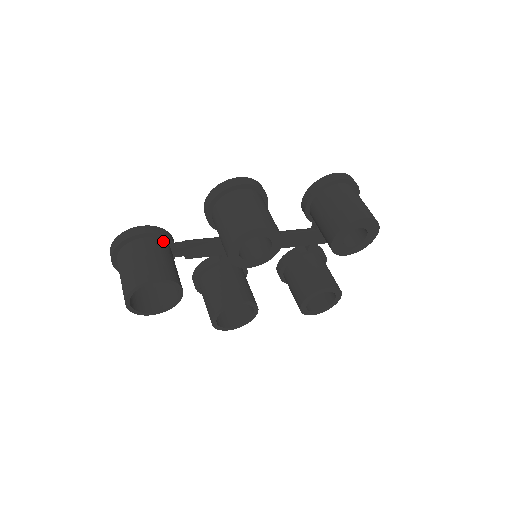
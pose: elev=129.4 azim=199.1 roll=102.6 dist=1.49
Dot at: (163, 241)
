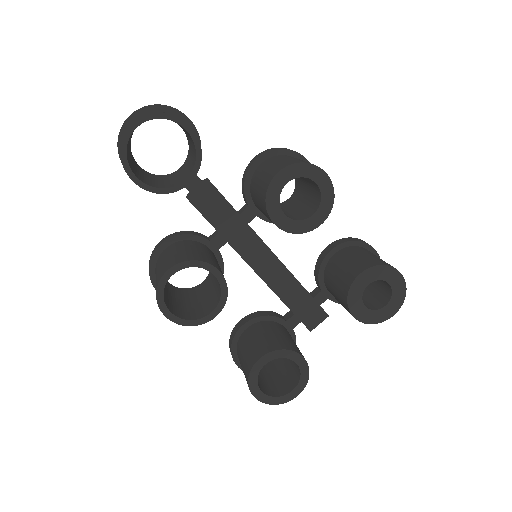
Dot at: occluded
